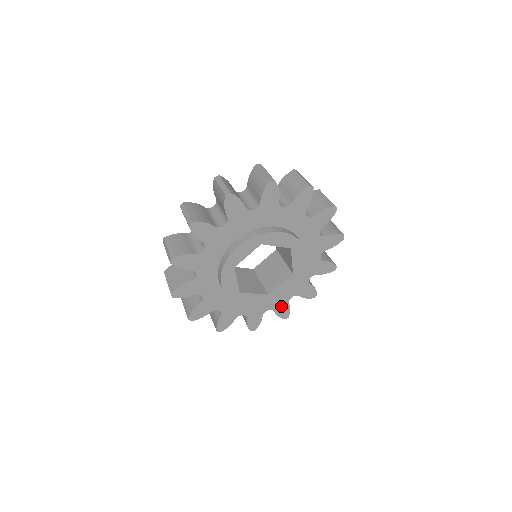
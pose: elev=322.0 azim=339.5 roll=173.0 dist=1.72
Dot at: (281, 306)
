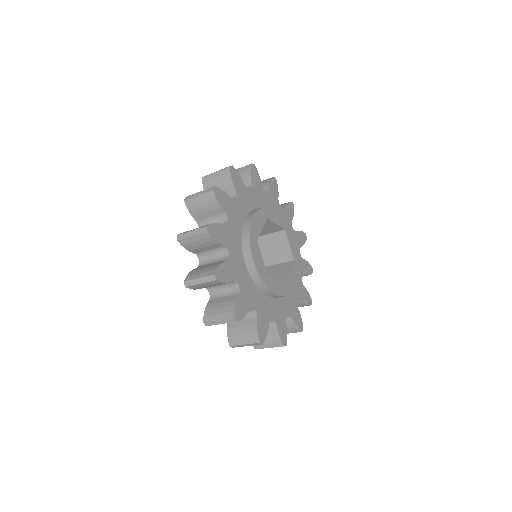
Dot at: (294, 312)
